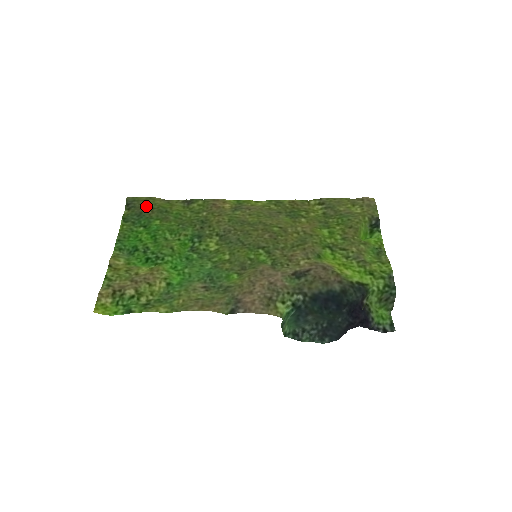
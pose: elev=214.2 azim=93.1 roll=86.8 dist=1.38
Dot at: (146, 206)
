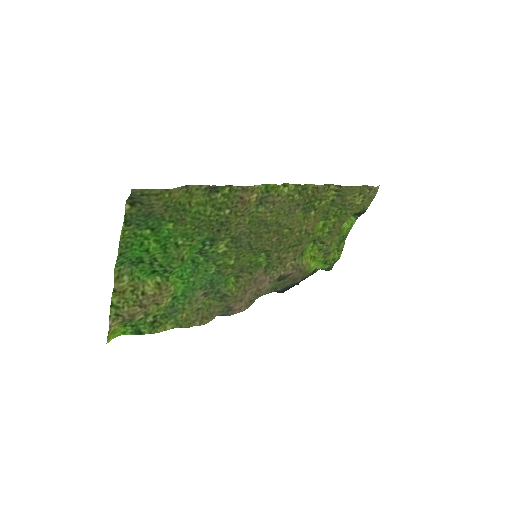
Dot at: (159, 204)
